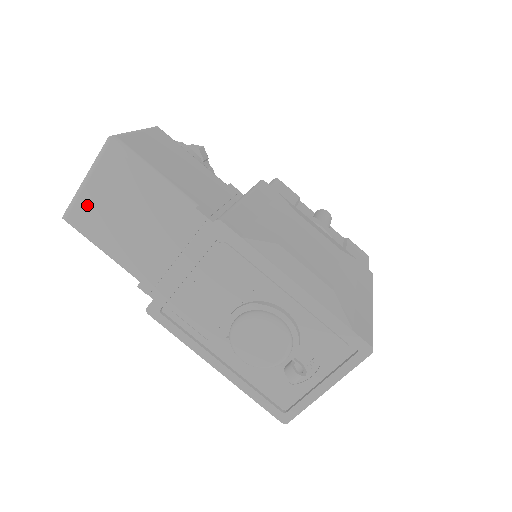
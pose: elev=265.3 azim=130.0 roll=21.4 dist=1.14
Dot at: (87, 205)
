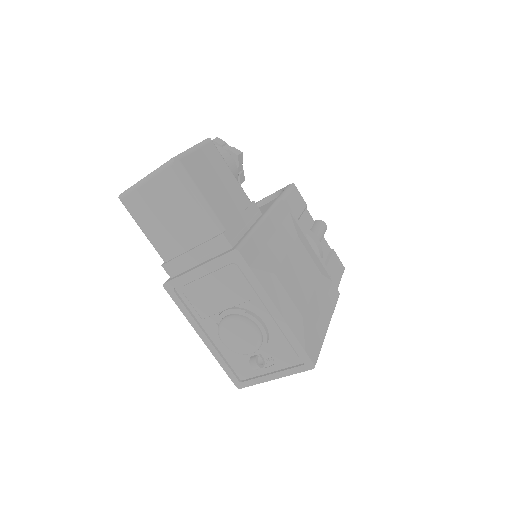
Dot at: (141, 197)
